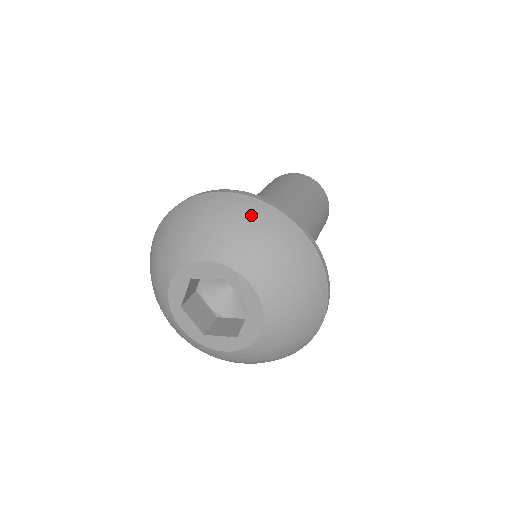
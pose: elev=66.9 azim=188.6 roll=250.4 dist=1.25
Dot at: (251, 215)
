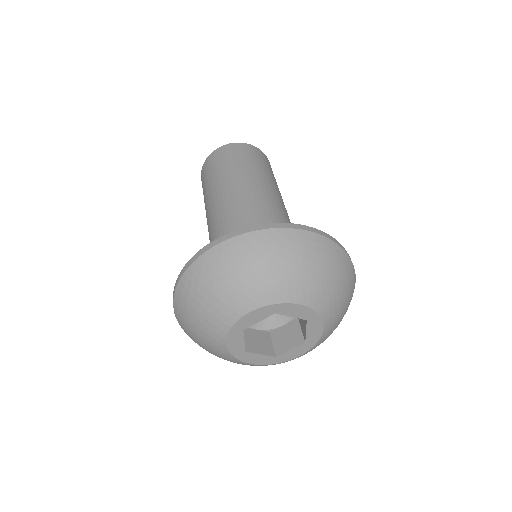
Dot at: (342, 268)
